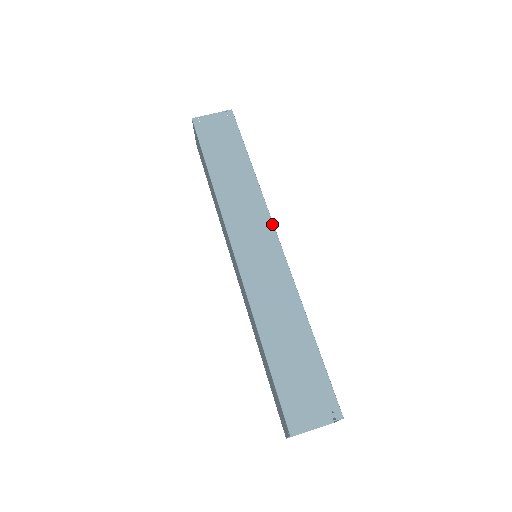
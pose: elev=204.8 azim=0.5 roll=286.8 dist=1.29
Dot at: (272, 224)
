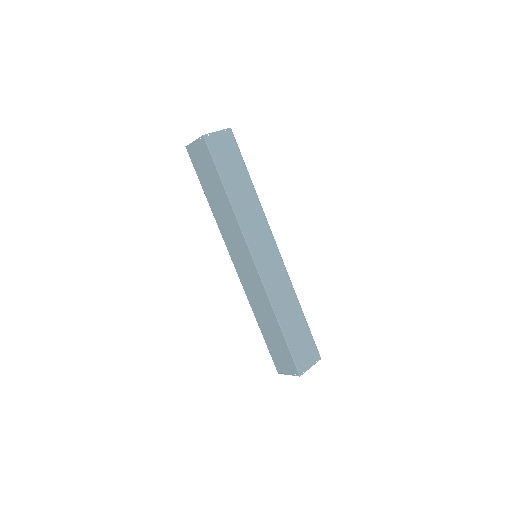
Dot at: (248, 248)
